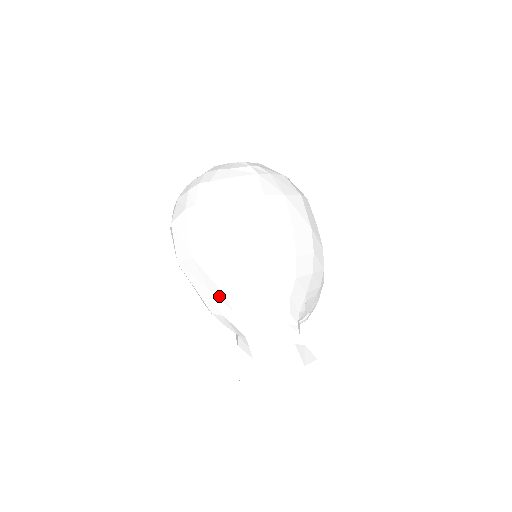
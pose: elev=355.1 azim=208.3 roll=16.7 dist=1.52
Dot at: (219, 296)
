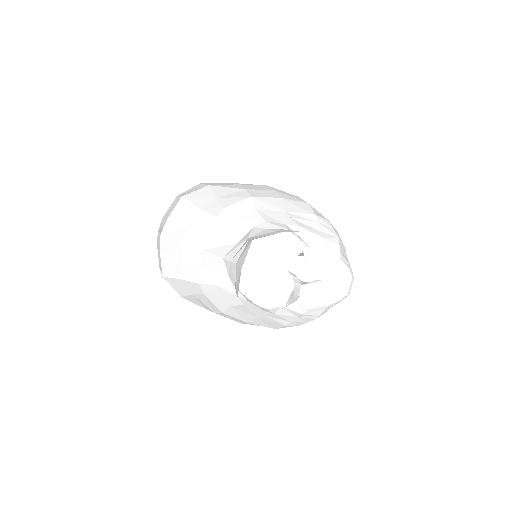
Dot at: (187, 252)
